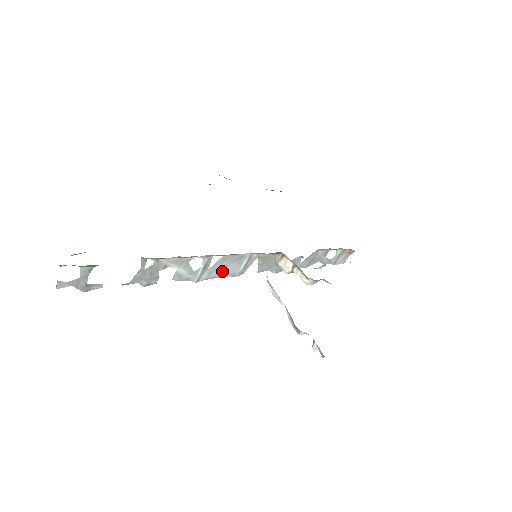
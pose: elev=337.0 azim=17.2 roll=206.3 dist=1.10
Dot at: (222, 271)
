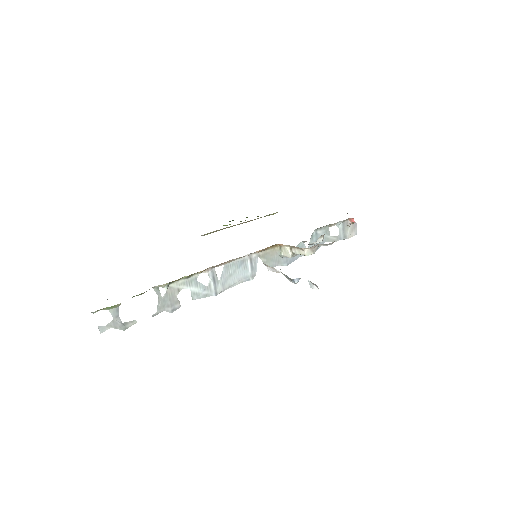
Dot at: (233, 279)
